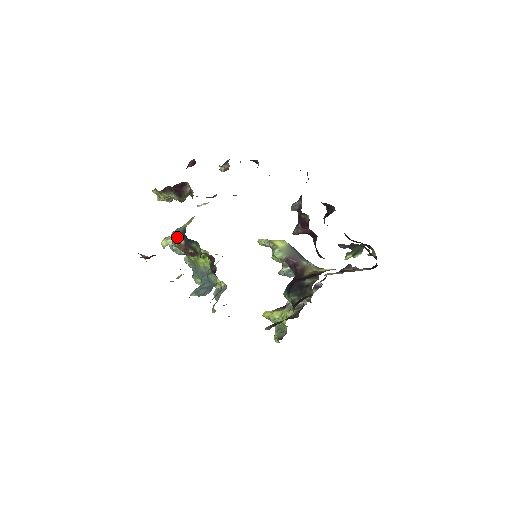
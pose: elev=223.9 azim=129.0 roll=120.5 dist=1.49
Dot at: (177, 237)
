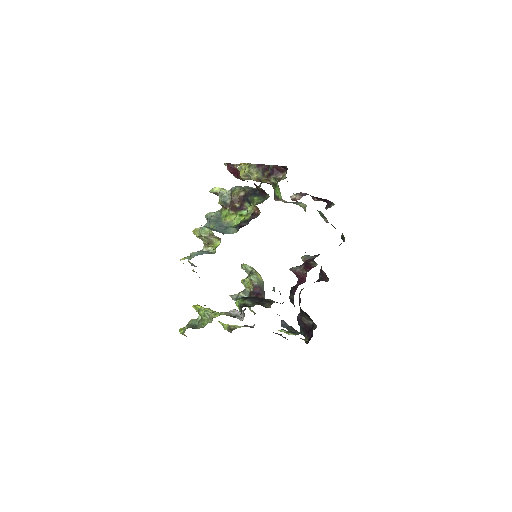
Dot at: (243, 188)
